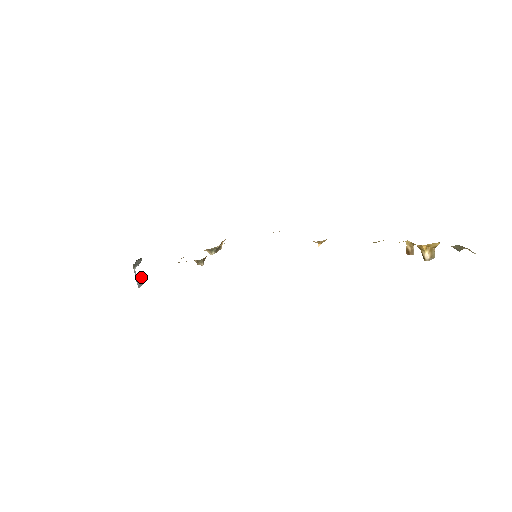
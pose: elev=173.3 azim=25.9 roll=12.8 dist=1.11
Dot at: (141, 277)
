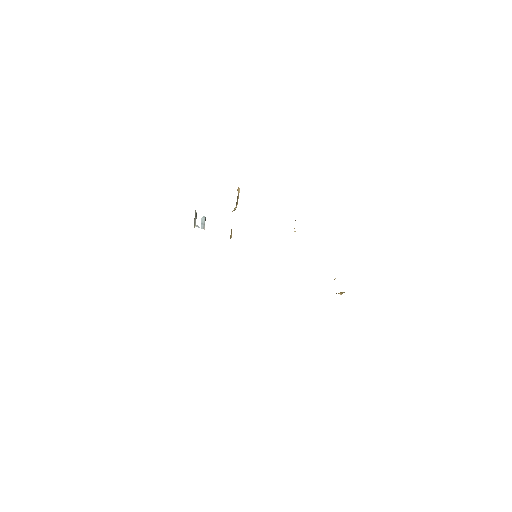
Dot at: (202, 220)
